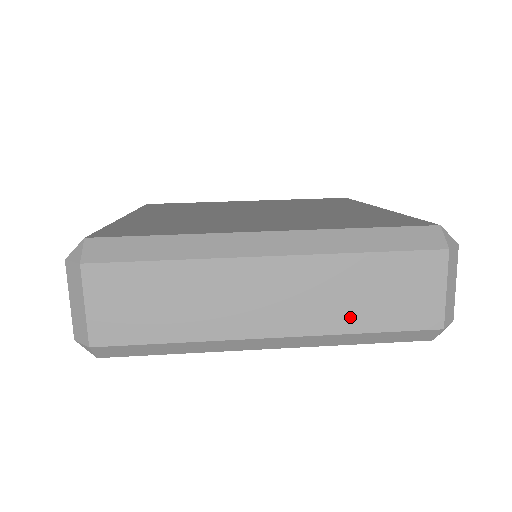
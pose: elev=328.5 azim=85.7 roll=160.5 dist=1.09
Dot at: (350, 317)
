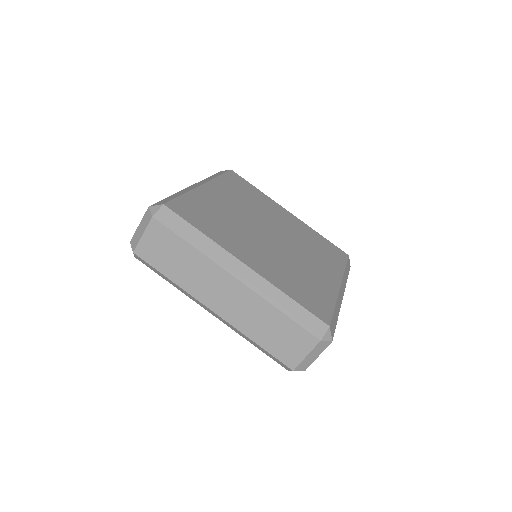
Dot at: (254, 331)
